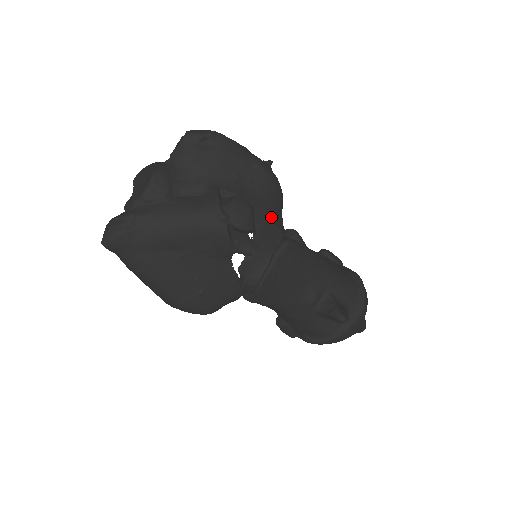
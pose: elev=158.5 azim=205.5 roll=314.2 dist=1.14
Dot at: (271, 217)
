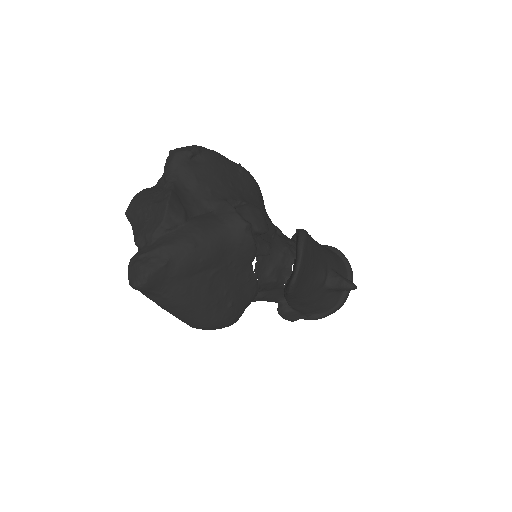
Dot at: (266, 215)
